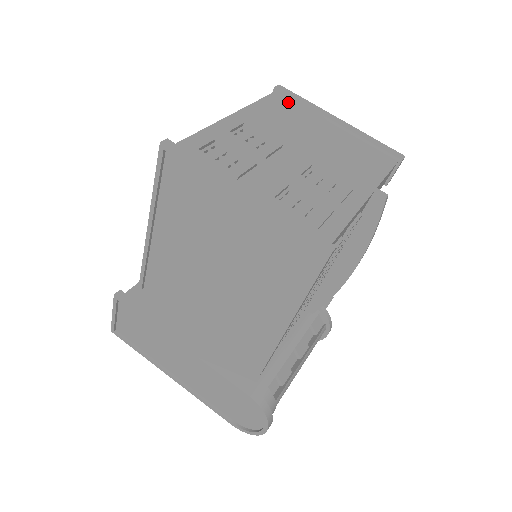
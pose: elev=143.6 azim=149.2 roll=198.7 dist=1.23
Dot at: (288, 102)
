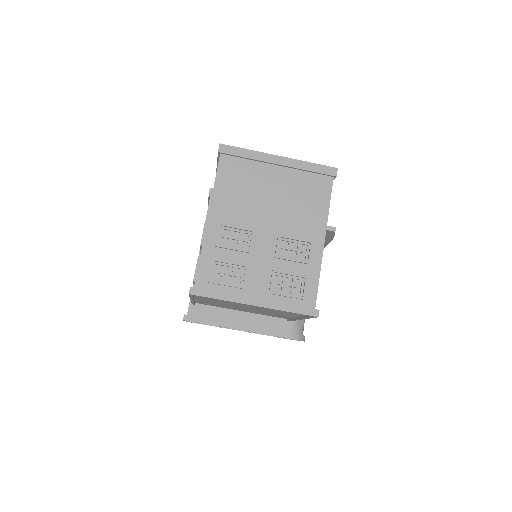
Dot at: (235, 162)
